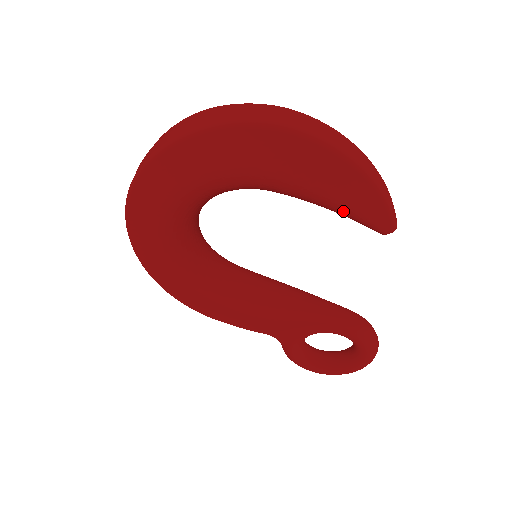
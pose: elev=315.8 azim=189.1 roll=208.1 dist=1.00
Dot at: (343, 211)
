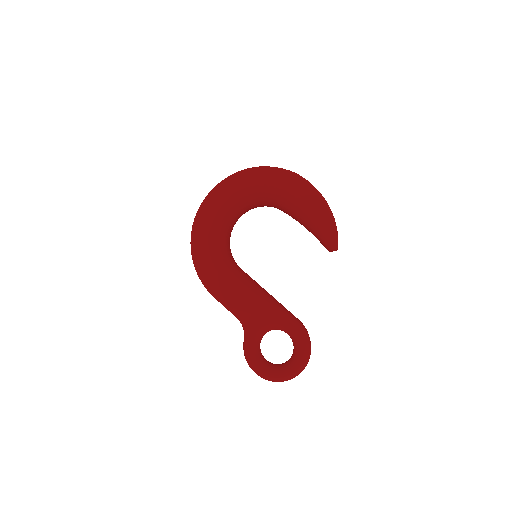
Dot at: (313, 225)
